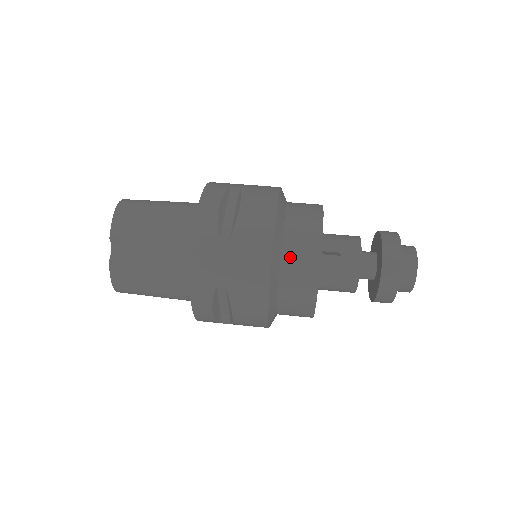
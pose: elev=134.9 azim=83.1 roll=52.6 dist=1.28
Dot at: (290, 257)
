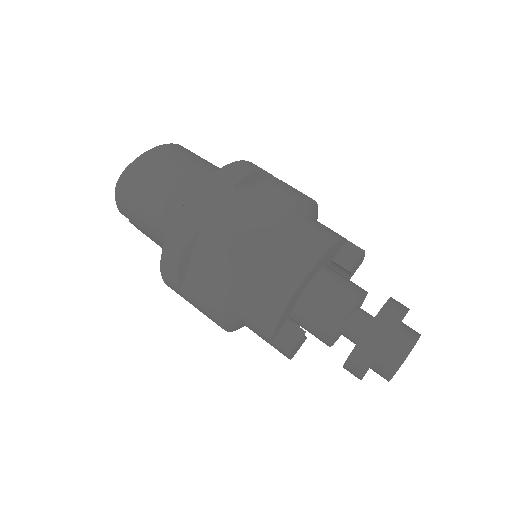
Dot at: (246, 324)
